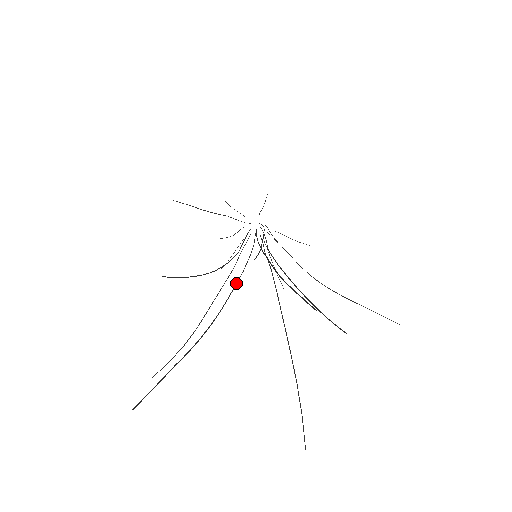
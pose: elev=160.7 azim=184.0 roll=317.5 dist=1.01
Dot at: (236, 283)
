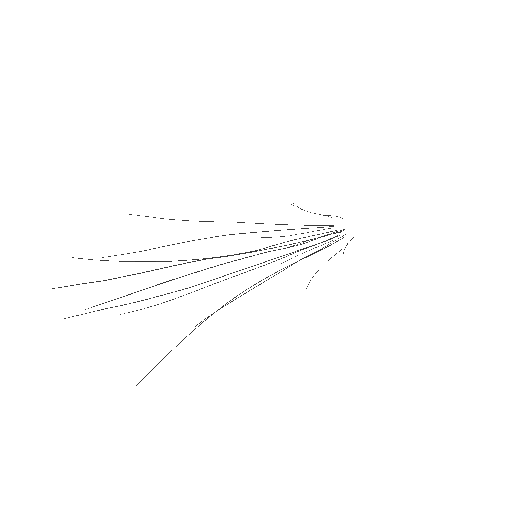
Dot at: (228, 274)
